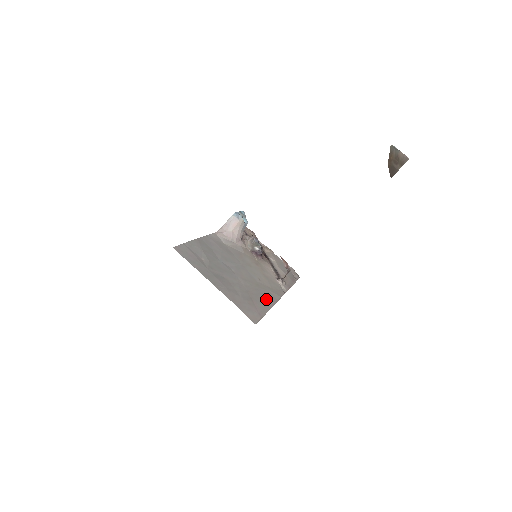
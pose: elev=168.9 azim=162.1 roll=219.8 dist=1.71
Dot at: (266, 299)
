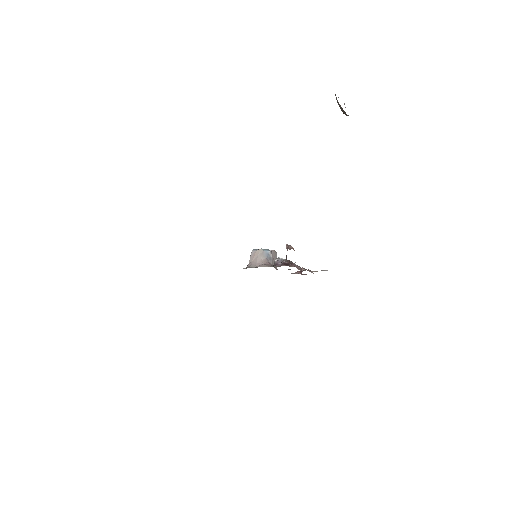
Dot at: occluded
